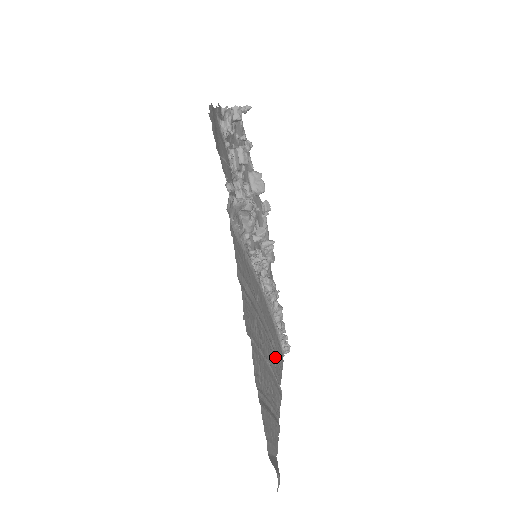
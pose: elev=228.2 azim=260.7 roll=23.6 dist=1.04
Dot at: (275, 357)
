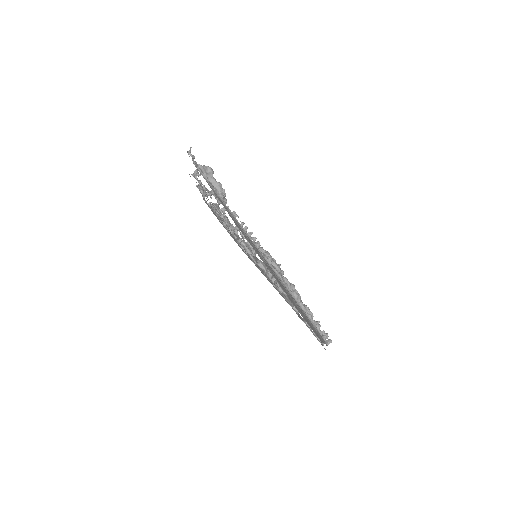
Dot at: occluded
